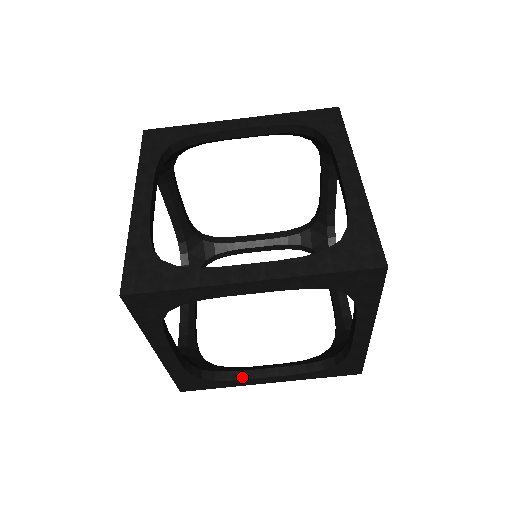
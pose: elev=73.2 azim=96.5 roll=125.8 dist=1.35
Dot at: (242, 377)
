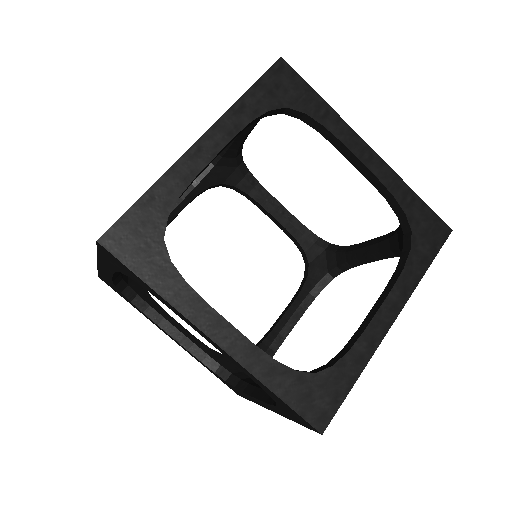
Dot at: (153, 318)
